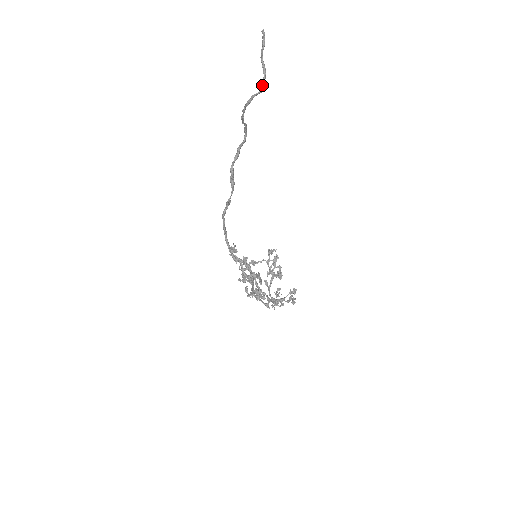
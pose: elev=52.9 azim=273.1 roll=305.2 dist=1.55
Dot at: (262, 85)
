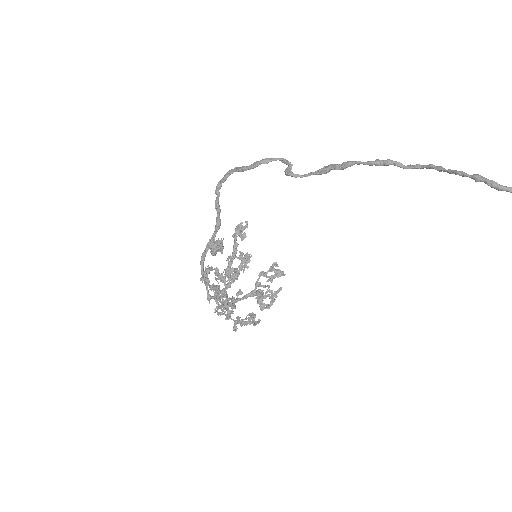
Dot at: out of frame
